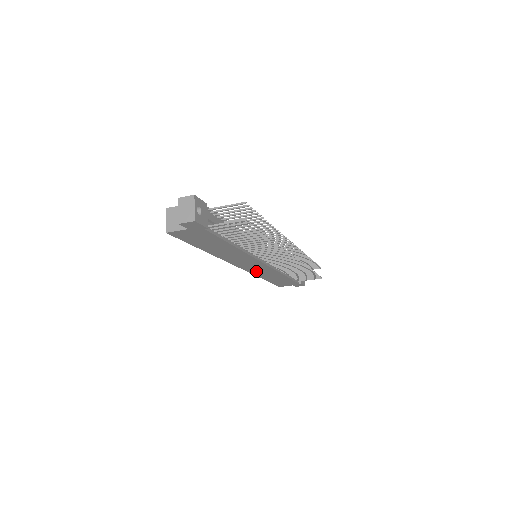
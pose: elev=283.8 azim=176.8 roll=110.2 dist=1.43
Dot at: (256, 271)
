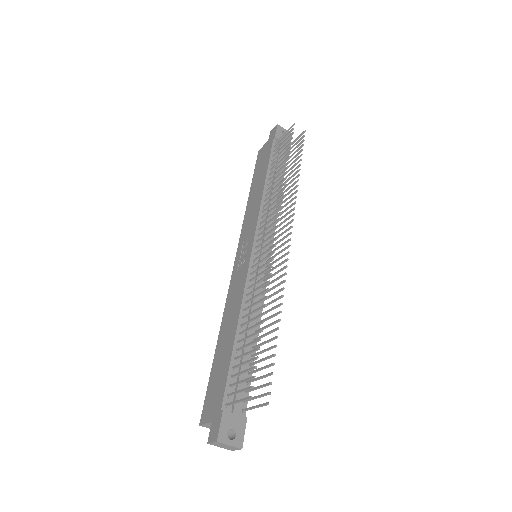
Dot at: occluded
